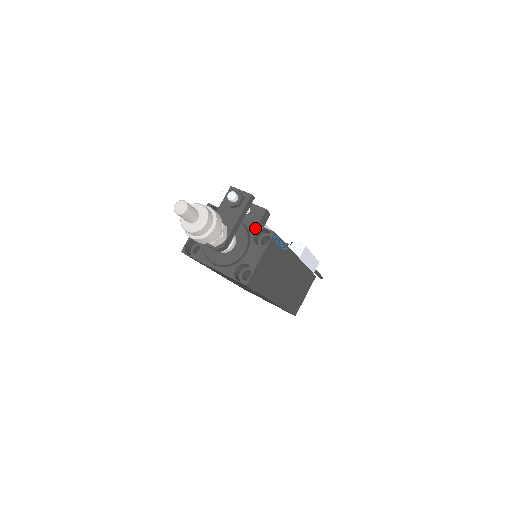
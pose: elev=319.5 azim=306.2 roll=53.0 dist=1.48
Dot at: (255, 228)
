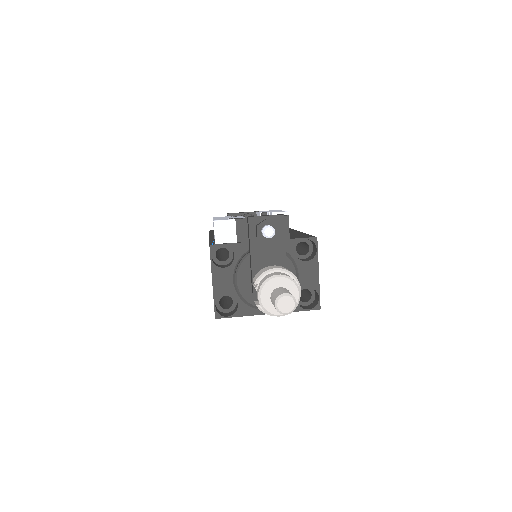
Dot at: (291, 244)
